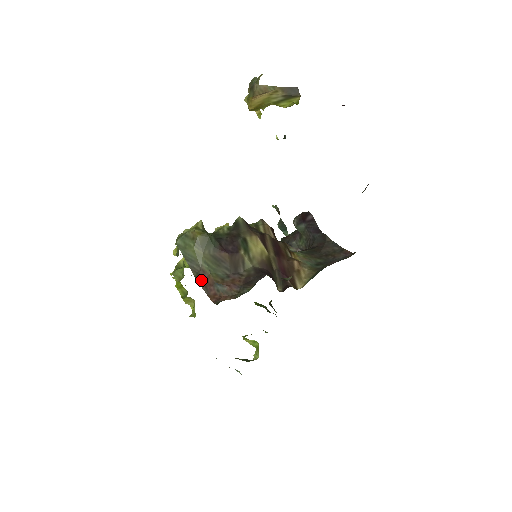
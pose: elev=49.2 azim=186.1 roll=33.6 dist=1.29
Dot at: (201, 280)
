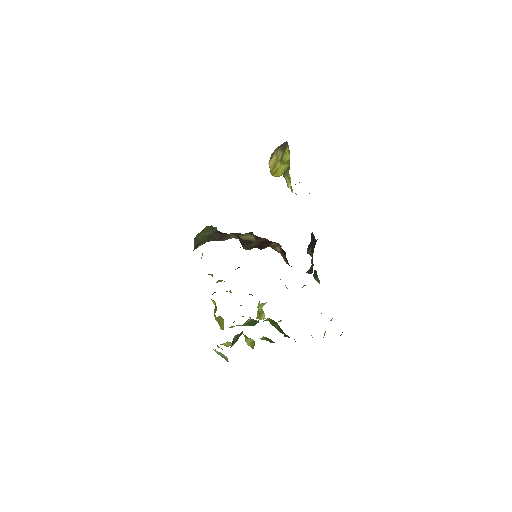
Dot at: occluded
